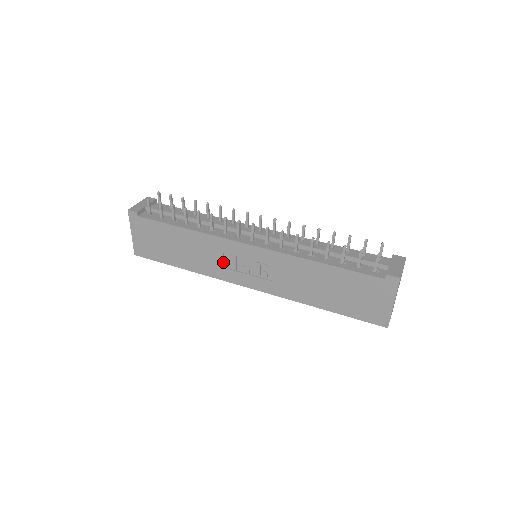
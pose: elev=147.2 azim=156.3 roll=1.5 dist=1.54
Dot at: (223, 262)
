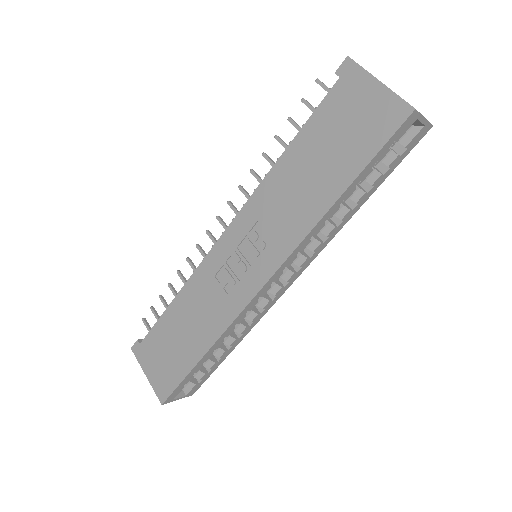
Dot at: (223, 289)
